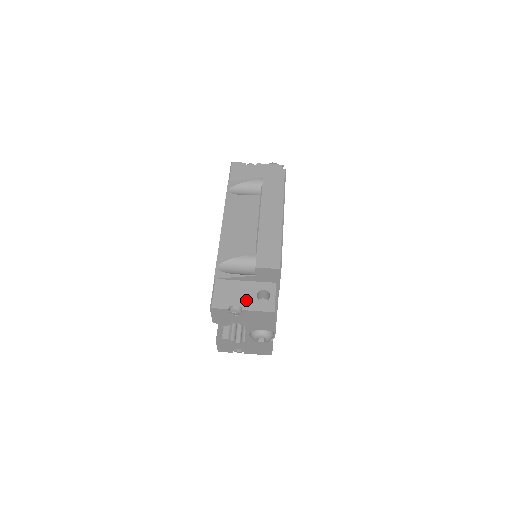
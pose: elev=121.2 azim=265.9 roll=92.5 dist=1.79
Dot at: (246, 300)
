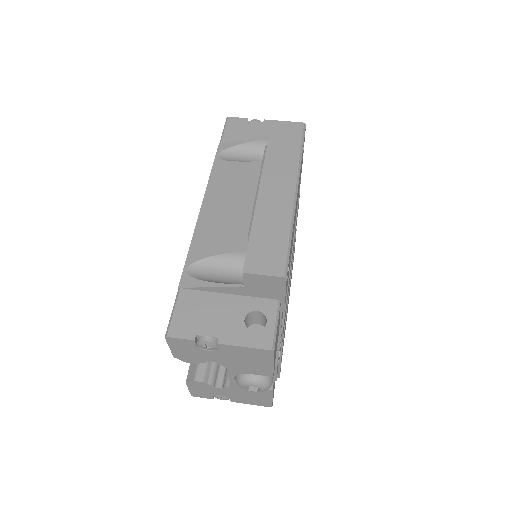
Dot at: (226, 326)
